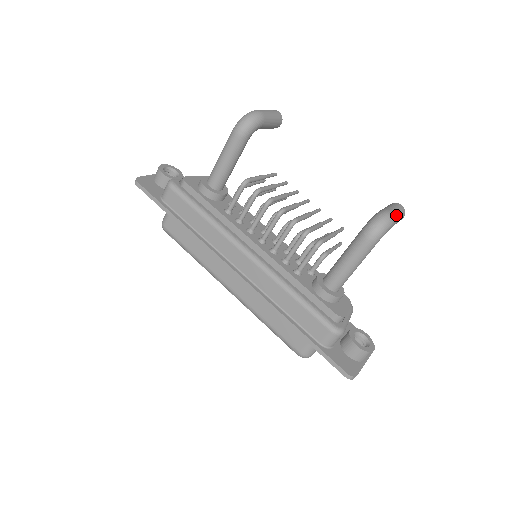
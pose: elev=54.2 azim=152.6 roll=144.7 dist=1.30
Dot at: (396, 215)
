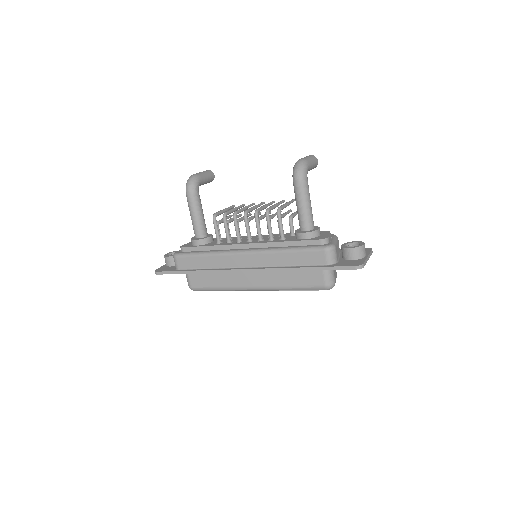
Dot at: (307, 159)
